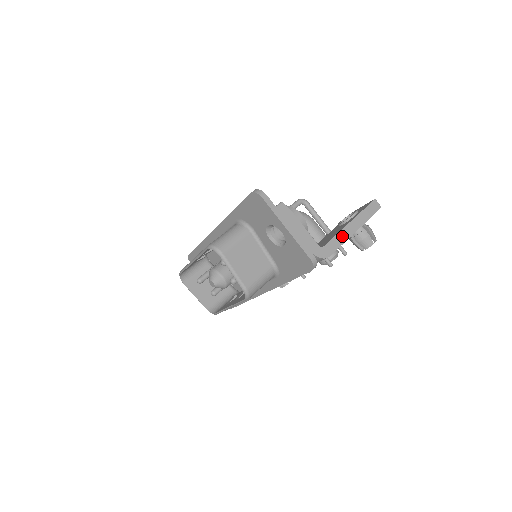
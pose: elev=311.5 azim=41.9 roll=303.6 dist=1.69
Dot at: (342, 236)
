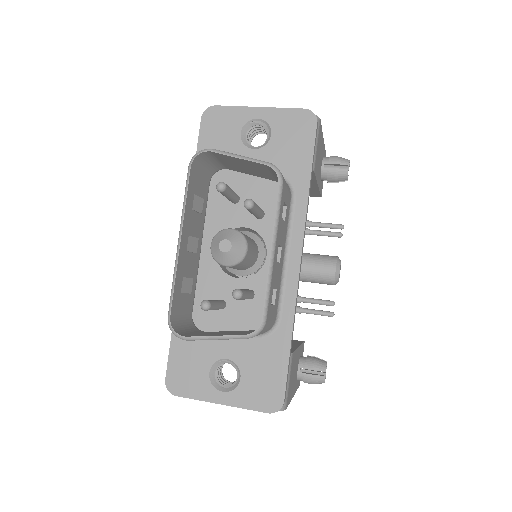
Dot at: occluded
